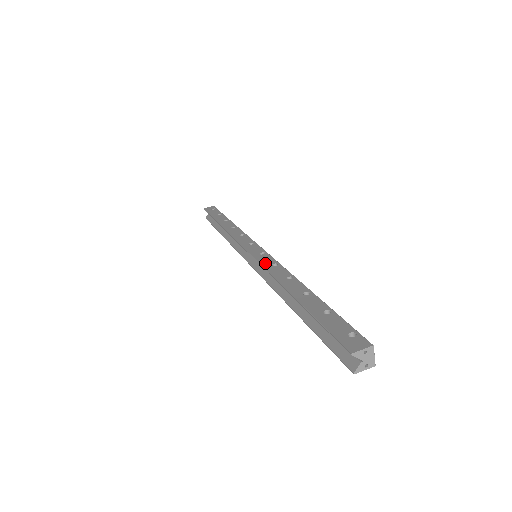
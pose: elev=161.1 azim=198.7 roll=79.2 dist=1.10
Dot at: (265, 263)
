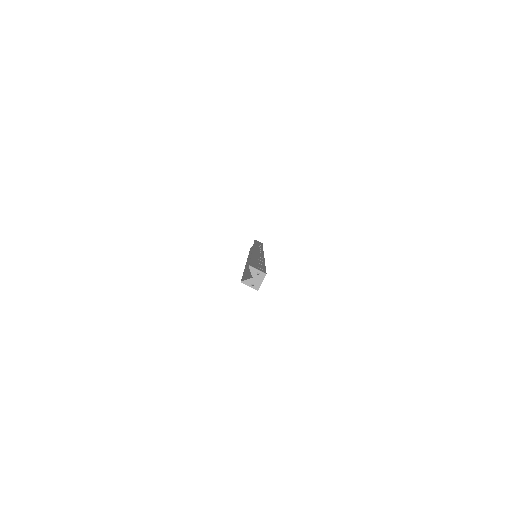
Dot at: occluded
